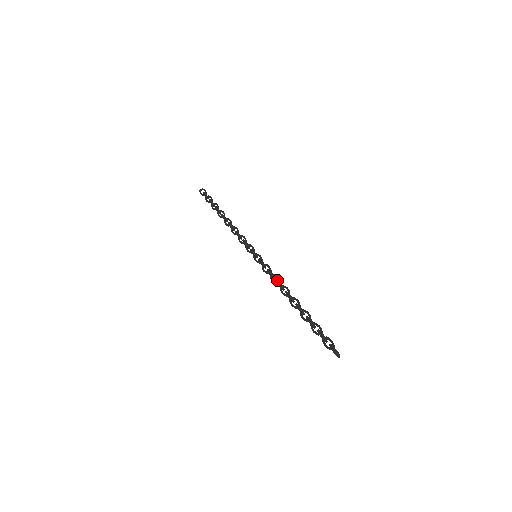
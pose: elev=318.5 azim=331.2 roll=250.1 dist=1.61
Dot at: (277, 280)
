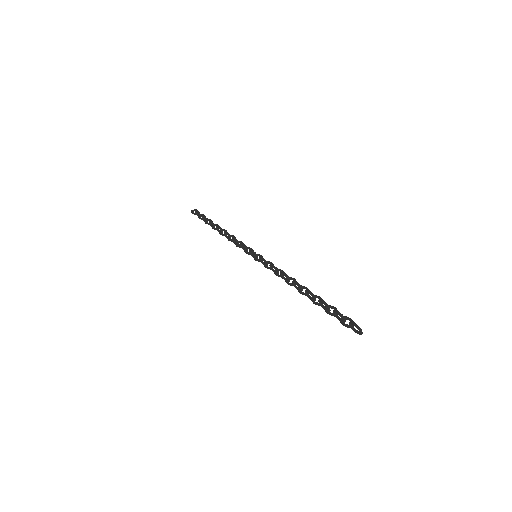
Dot at: (282, 272)
